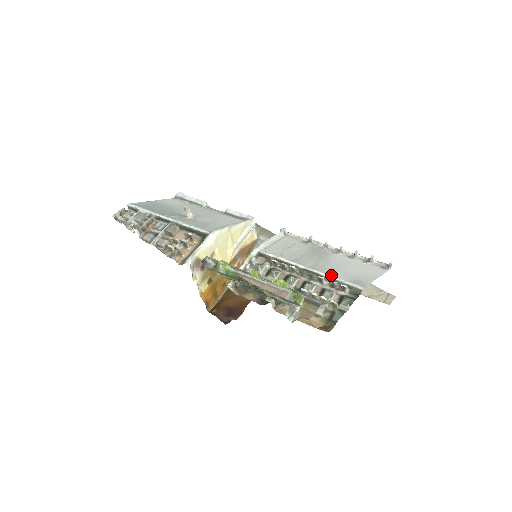
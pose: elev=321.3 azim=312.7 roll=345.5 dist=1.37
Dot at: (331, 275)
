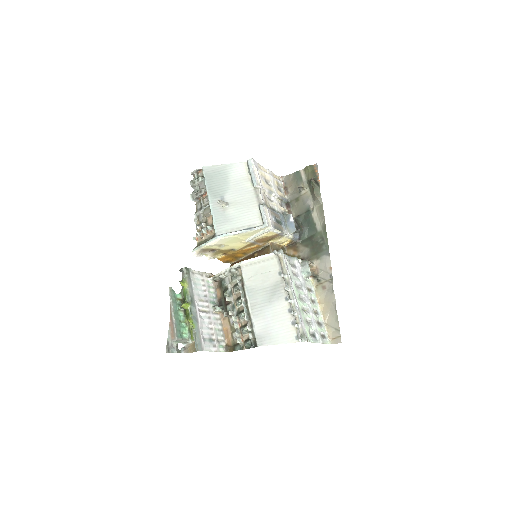
Dot at: (254, 321)
